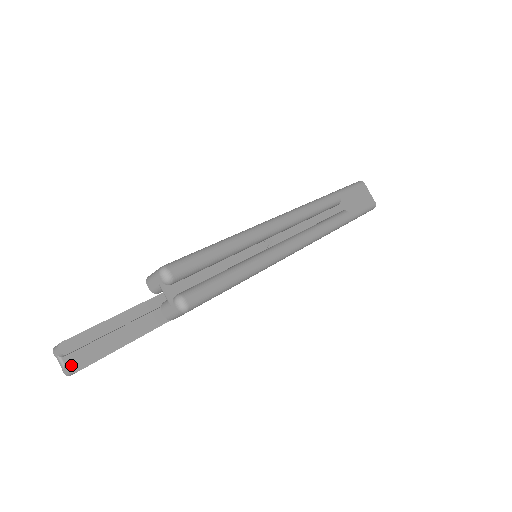
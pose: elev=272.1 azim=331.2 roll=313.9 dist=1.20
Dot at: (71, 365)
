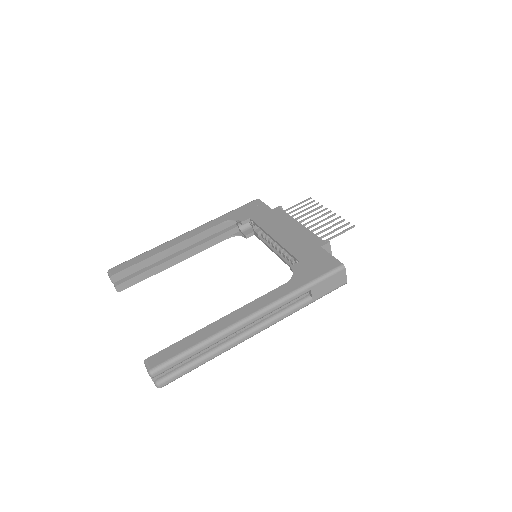
Dot at: (117, 288)
